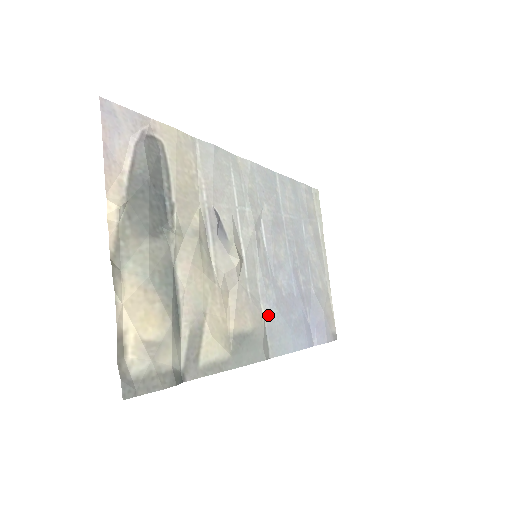
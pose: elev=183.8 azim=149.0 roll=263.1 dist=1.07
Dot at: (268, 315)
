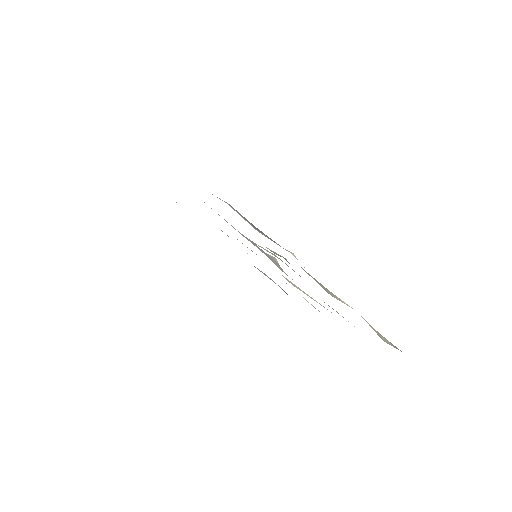
Dot at: occluded
